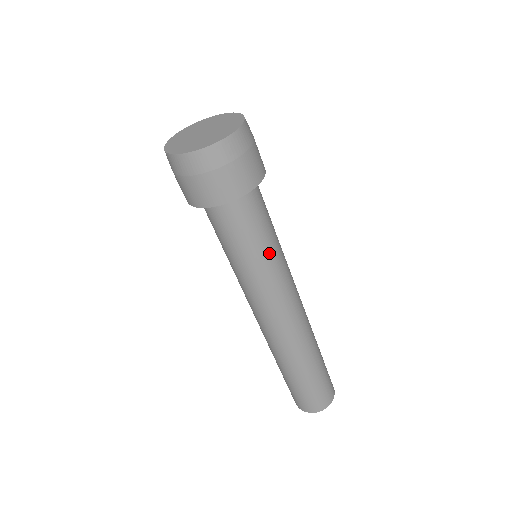
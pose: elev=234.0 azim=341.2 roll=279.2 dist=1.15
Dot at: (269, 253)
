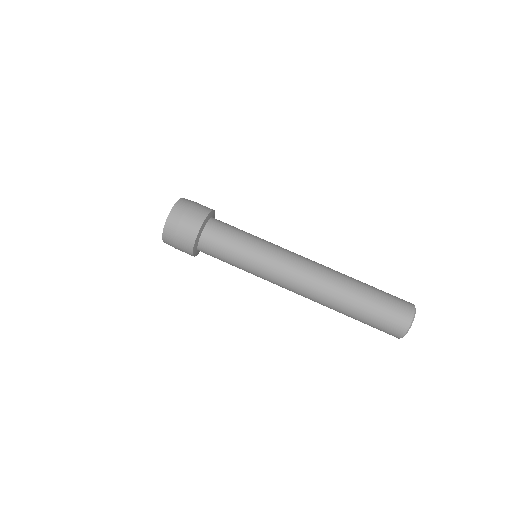
Dot at: (255, 236)
